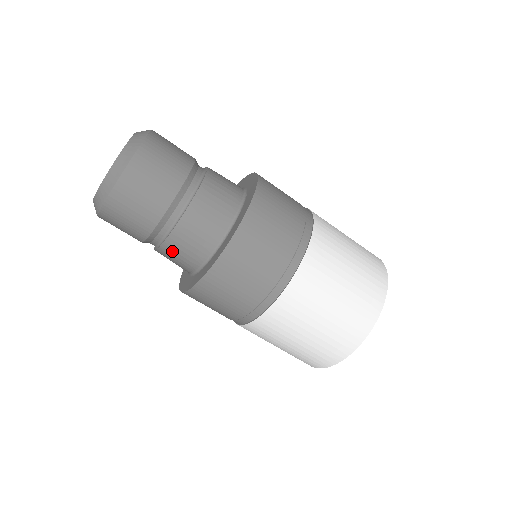
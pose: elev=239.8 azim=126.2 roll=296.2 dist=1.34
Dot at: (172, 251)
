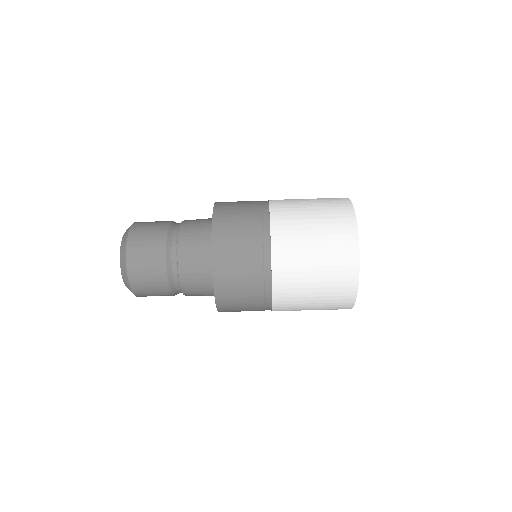
Dot at: (192, 295)
